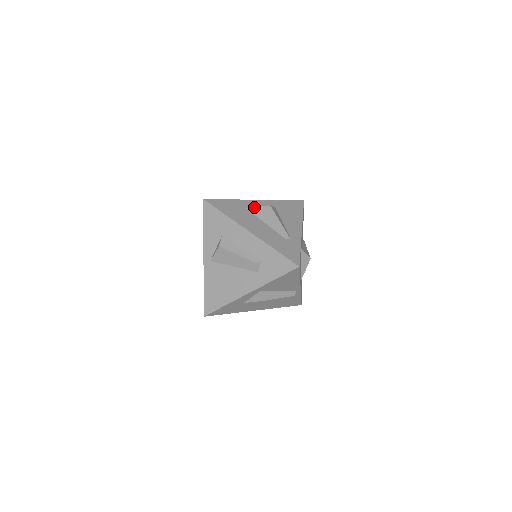
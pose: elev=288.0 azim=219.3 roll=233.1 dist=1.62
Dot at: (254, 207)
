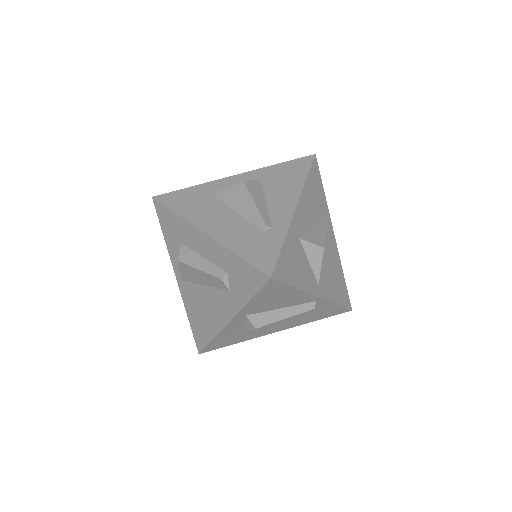
Dot at: (222, 189)
